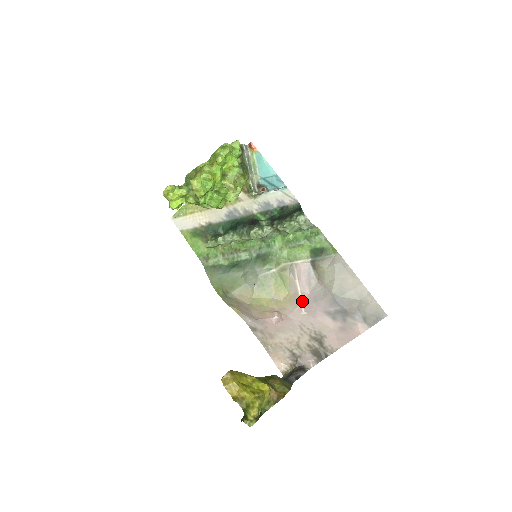
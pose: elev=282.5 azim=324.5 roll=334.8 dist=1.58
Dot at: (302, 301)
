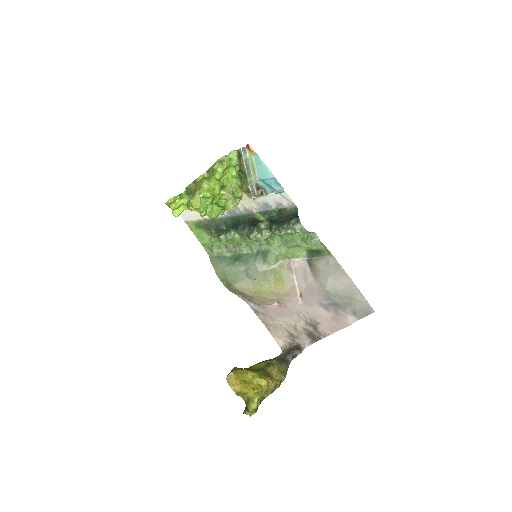
Dot at: (299, 293)
